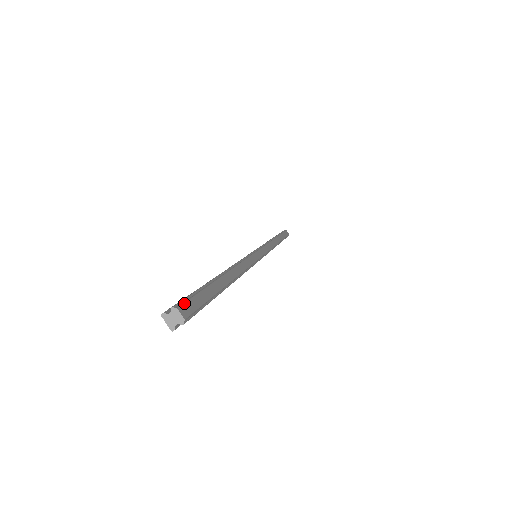
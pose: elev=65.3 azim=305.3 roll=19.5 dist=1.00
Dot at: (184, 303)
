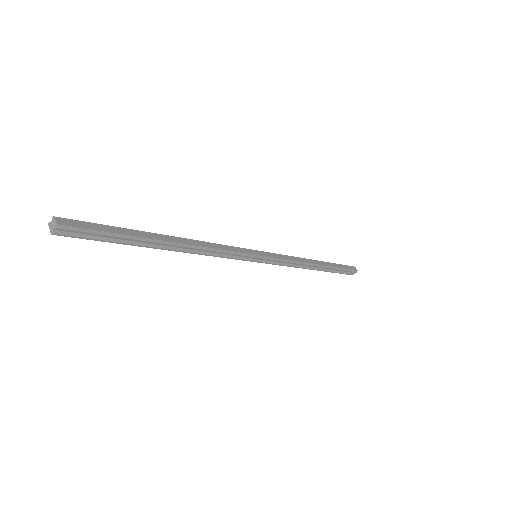
Dot at: (69, 219)
